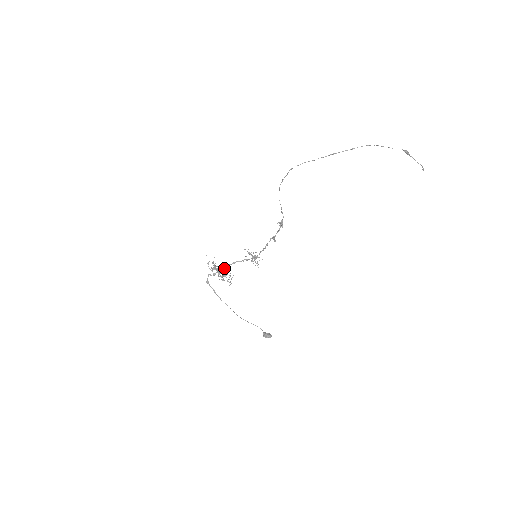
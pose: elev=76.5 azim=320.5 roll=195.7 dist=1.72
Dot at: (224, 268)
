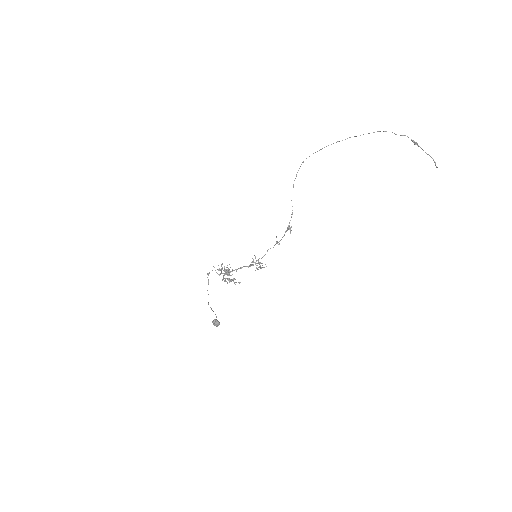
Dot at: (231, 271)
